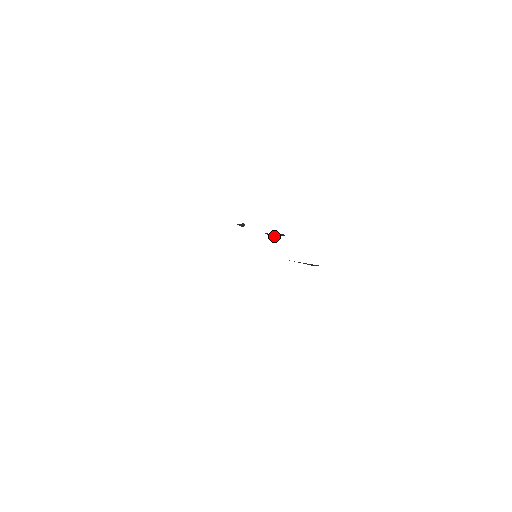
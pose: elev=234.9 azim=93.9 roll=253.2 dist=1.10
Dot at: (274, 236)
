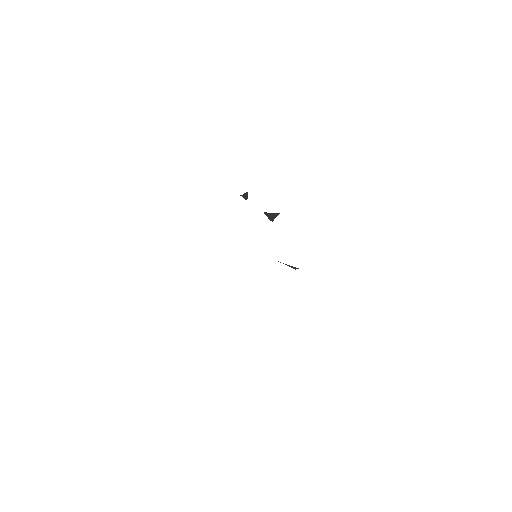
Dot at: (270, 218)
